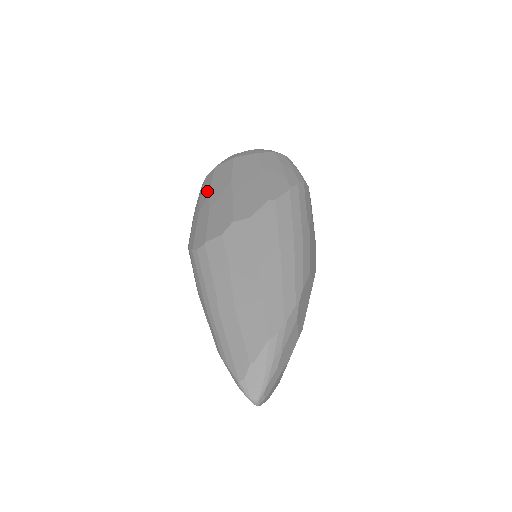
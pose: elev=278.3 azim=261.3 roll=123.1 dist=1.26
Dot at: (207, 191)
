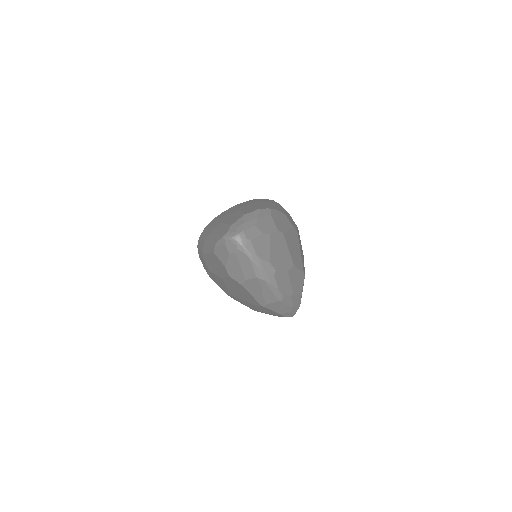
Dot at: occluded
